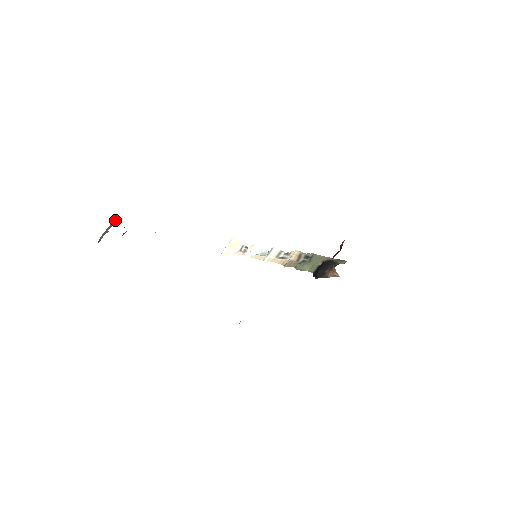
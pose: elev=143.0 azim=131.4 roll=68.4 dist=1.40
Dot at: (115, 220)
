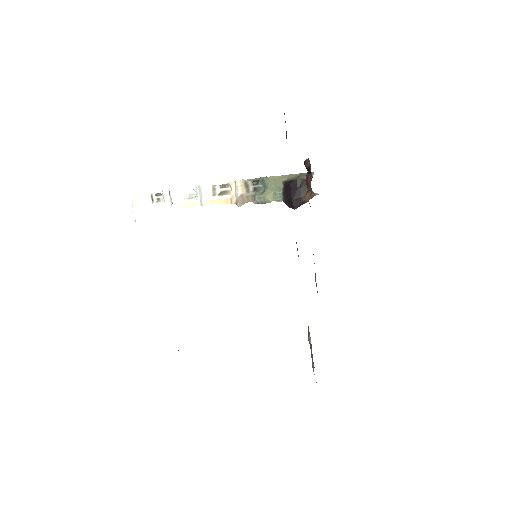
Dot at: occluded
